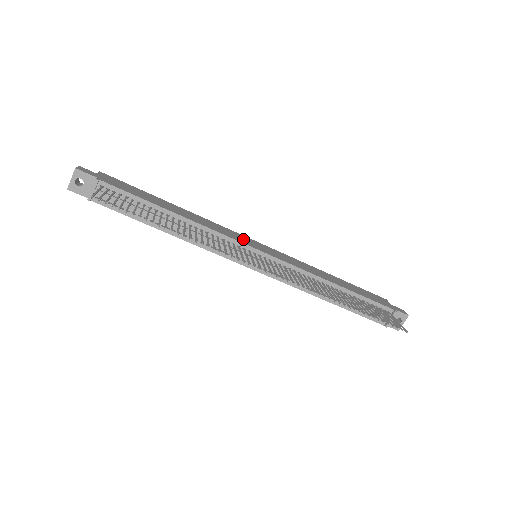
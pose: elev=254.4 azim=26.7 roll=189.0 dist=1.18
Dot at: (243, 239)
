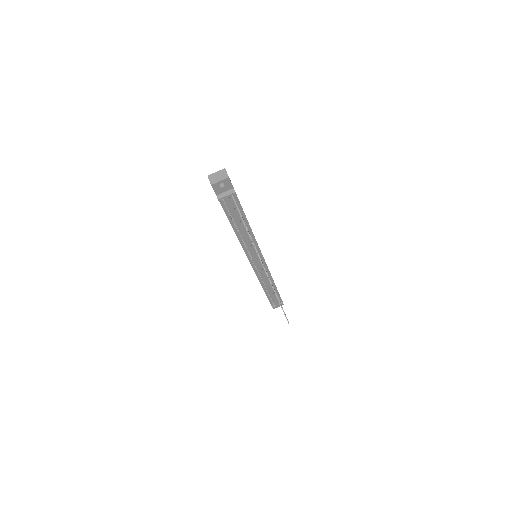
Dot at: occluded
